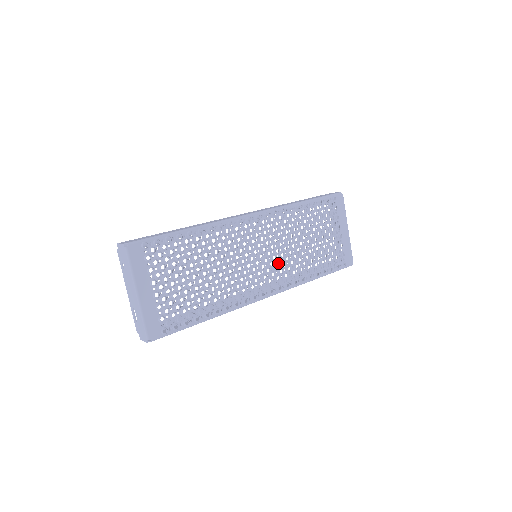
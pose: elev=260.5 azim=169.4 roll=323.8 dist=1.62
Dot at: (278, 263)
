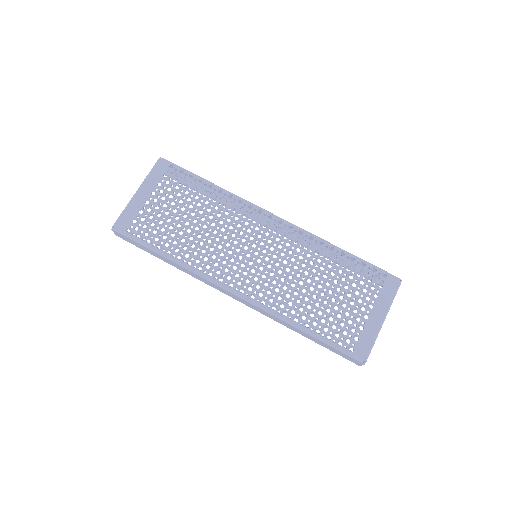
Dot at: (269, 274)
